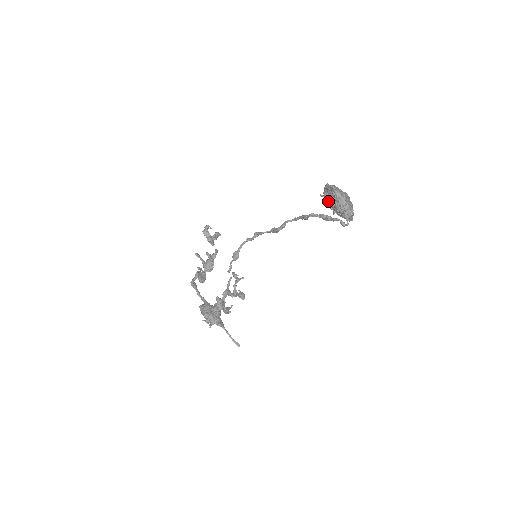
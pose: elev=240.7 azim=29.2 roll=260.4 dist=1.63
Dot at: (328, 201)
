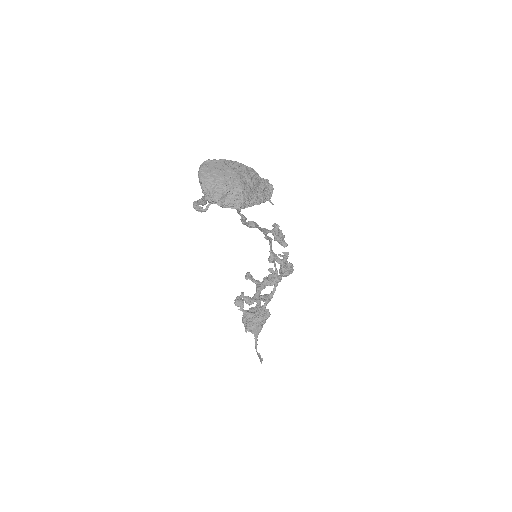
Dot at: occluded
